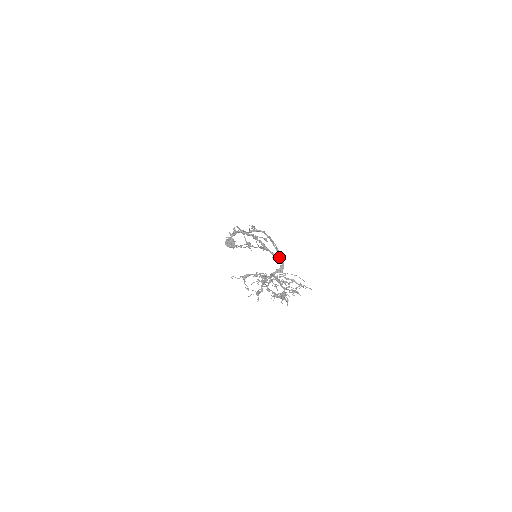
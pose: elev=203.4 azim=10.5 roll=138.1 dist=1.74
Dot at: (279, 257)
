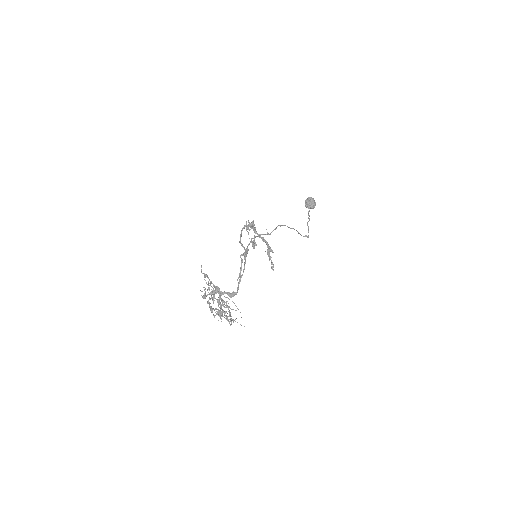
Dot at: (238, 285)
